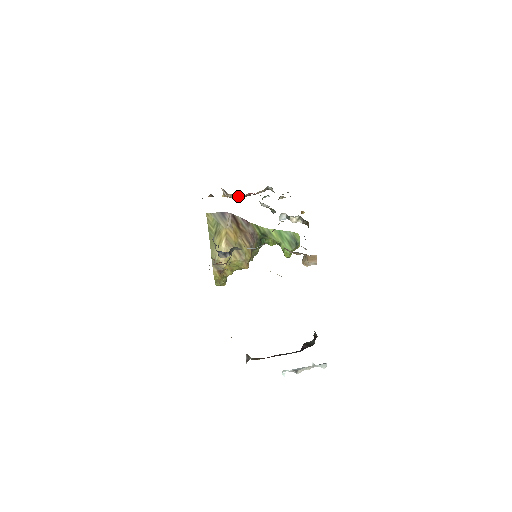
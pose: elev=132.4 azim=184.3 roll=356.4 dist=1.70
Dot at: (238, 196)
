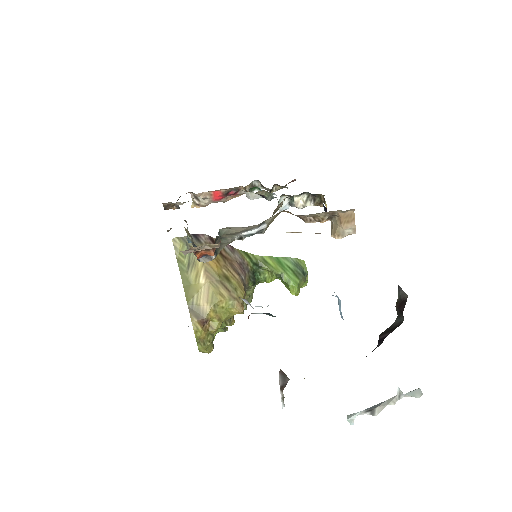
Dot at: (214, 200)
